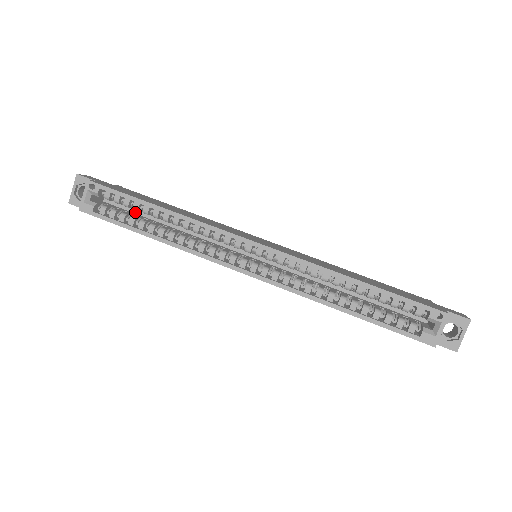
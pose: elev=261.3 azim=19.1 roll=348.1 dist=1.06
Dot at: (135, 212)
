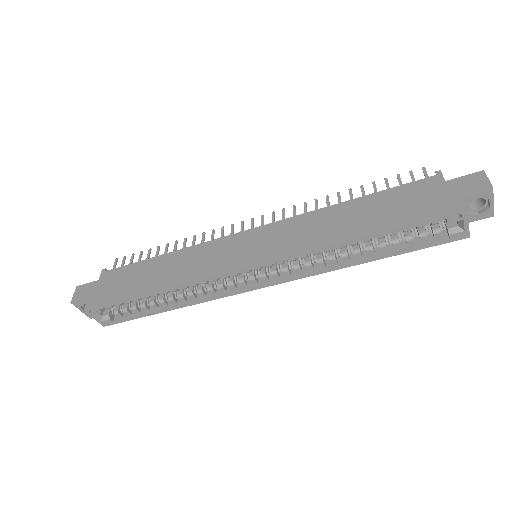
Dot at: occluded
